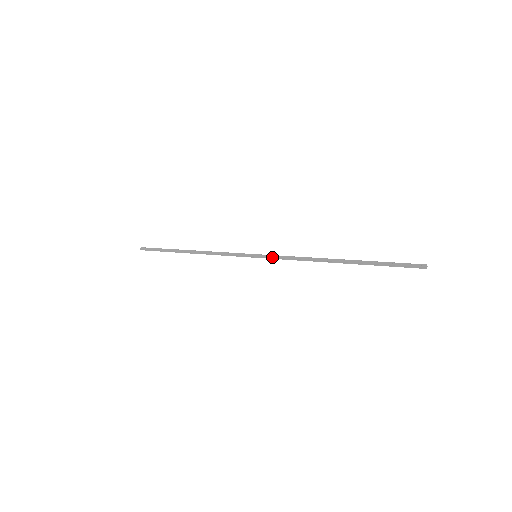
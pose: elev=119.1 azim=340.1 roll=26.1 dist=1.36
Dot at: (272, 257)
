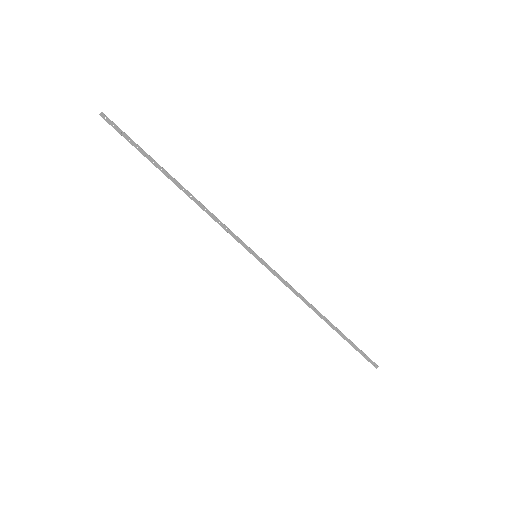
Dot at: (272, 272)
